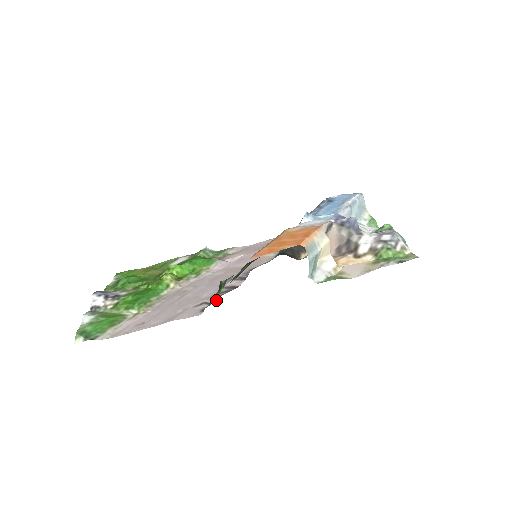
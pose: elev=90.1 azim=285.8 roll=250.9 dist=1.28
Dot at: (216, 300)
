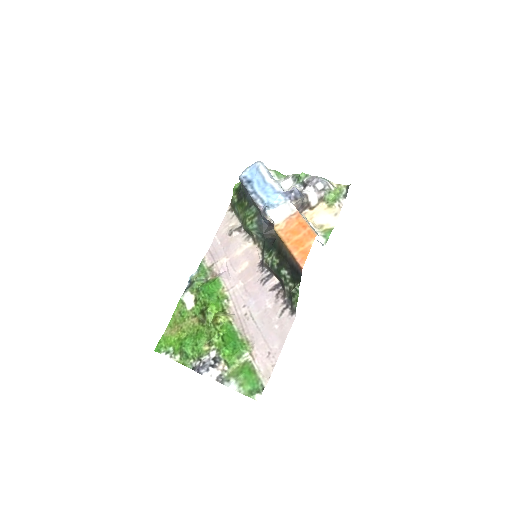
Dot at: (290, 302)
